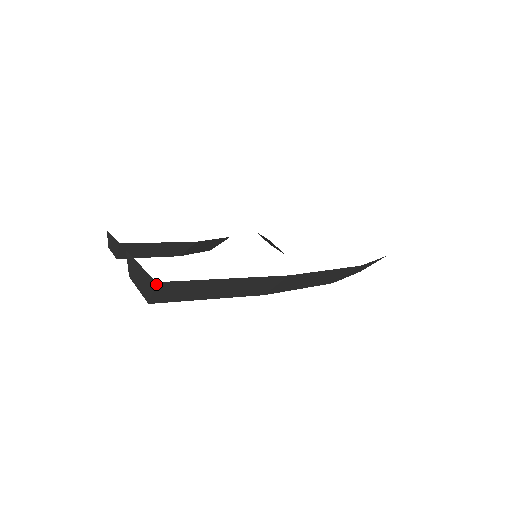
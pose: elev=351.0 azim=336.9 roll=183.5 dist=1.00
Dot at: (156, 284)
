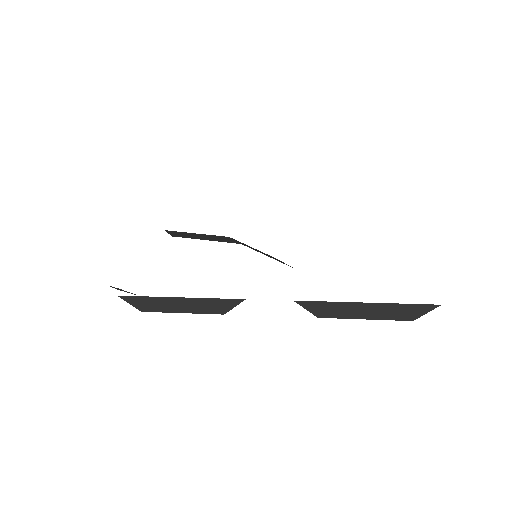
Dot at: occluded
